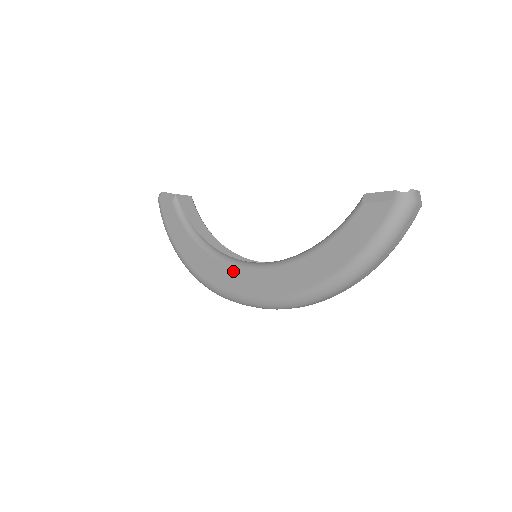
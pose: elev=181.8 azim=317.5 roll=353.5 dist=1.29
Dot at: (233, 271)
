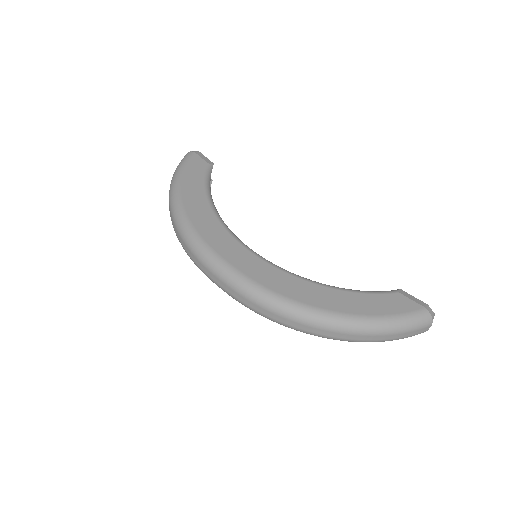
Dot at: (235, 244)
